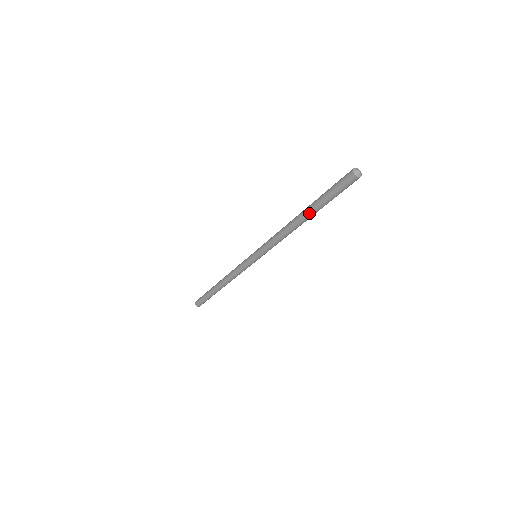
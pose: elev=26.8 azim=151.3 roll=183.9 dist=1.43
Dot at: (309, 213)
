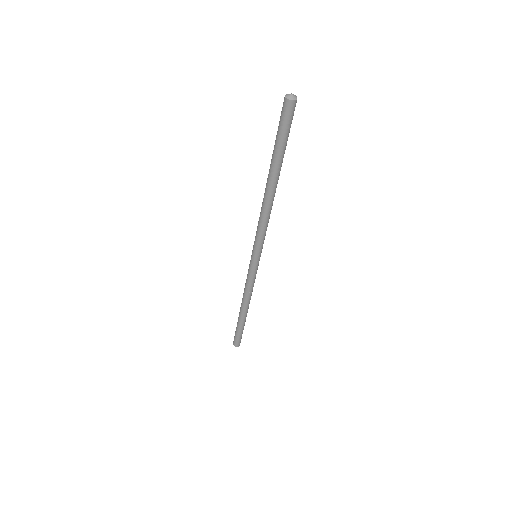
Dot at: (272, 173)
